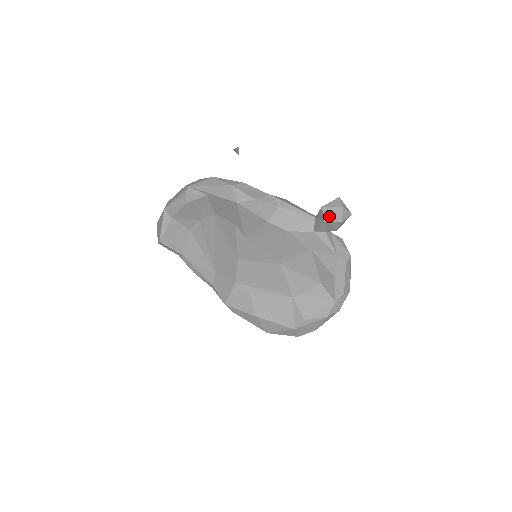
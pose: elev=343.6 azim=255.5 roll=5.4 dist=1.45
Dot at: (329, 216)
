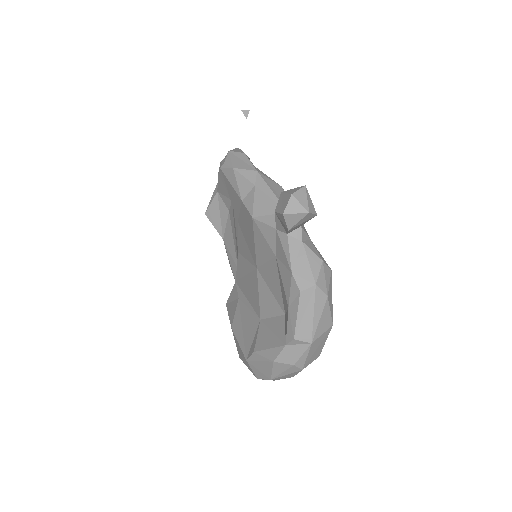
Dot at: (280, 204)
